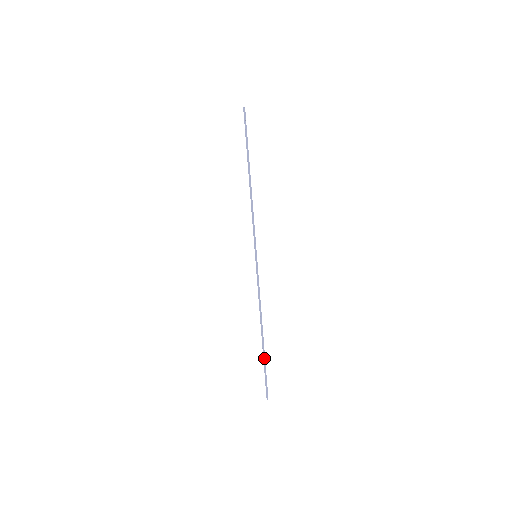
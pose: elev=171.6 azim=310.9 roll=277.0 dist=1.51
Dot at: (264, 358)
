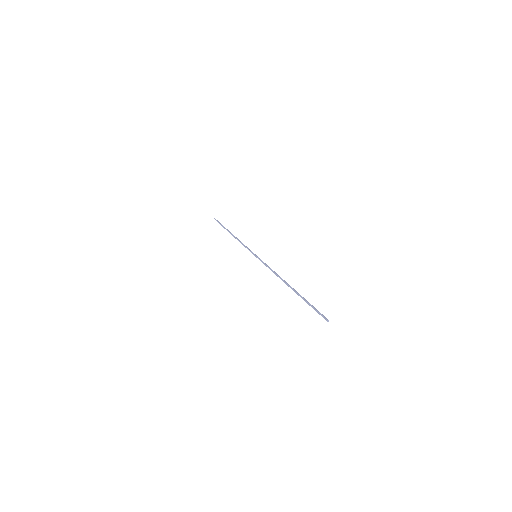
Dot at: (302, 297)
